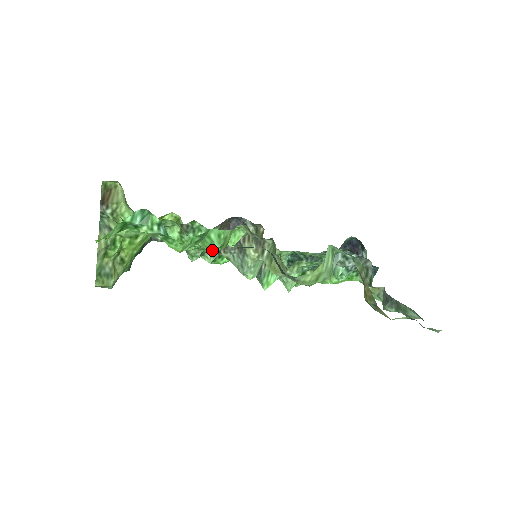
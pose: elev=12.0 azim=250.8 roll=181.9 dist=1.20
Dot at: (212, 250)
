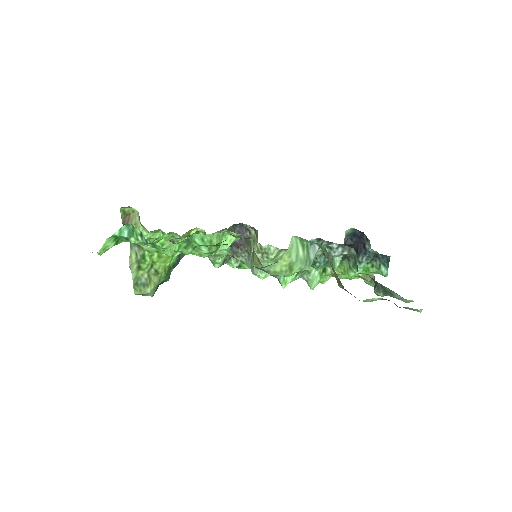
Dot at: (187, 251)
